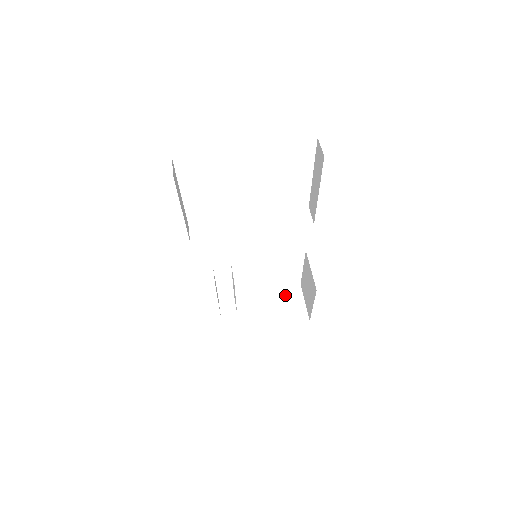
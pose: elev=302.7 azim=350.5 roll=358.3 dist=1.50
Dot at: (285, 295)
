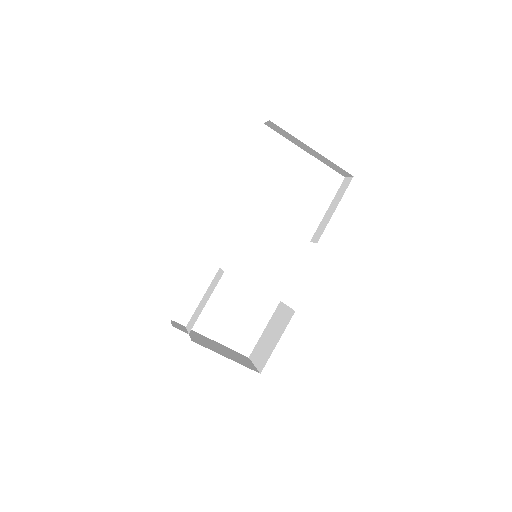
Dot at: (235, 353)
